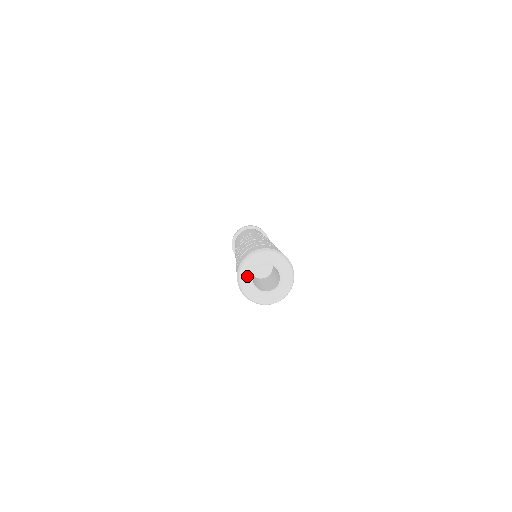
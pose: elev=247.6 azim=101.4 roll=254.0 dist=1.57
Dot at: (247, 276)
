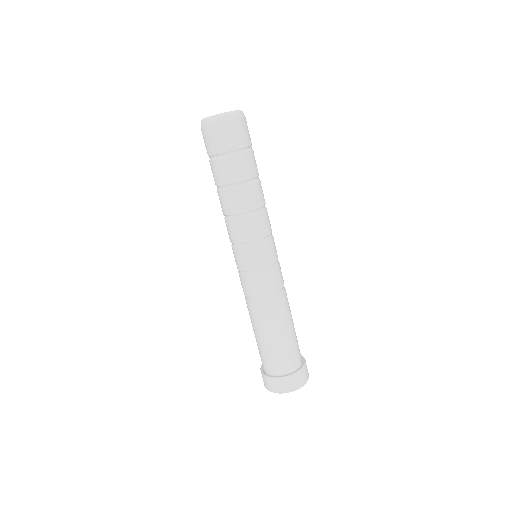
Dot at: occluded
